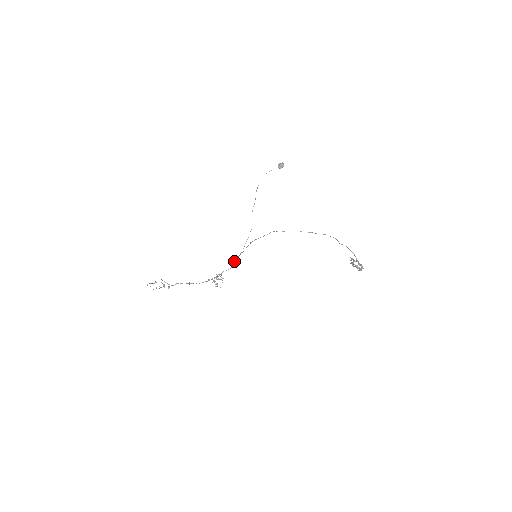
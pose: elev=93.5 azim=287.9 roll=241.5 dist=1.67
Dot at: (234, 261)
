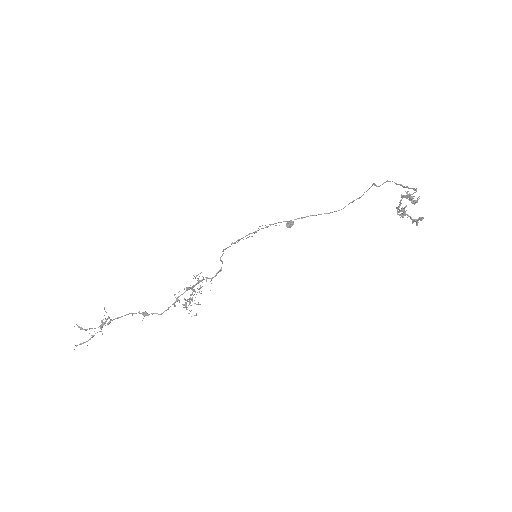
Dot at: (222, 251)
